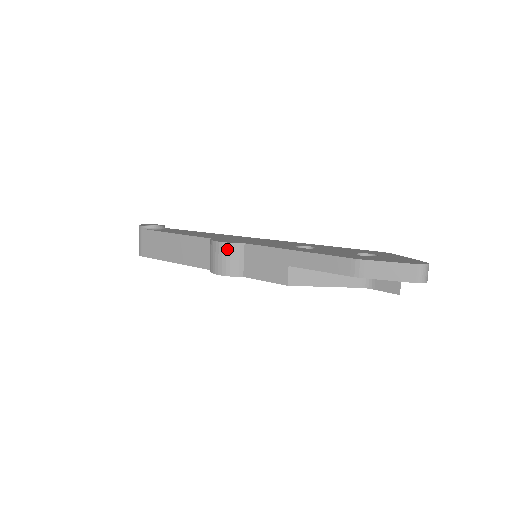
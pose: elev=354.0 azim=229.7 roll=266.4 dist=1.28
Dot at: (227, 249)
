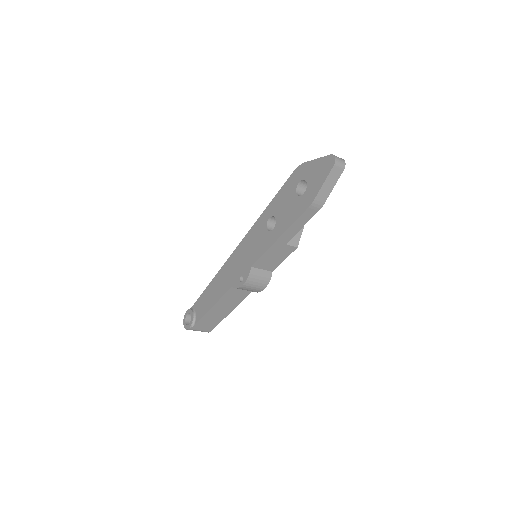
Dot at: (251, 281)
